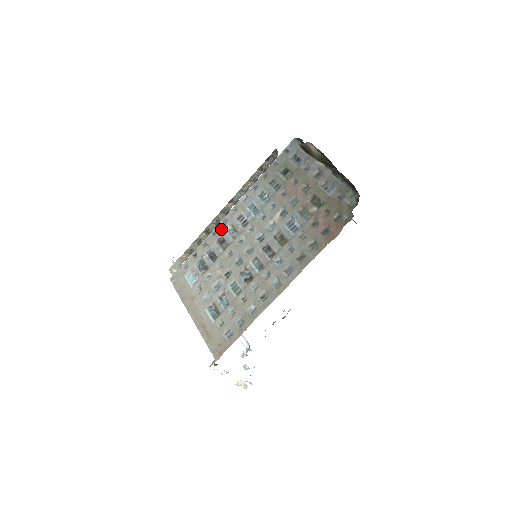
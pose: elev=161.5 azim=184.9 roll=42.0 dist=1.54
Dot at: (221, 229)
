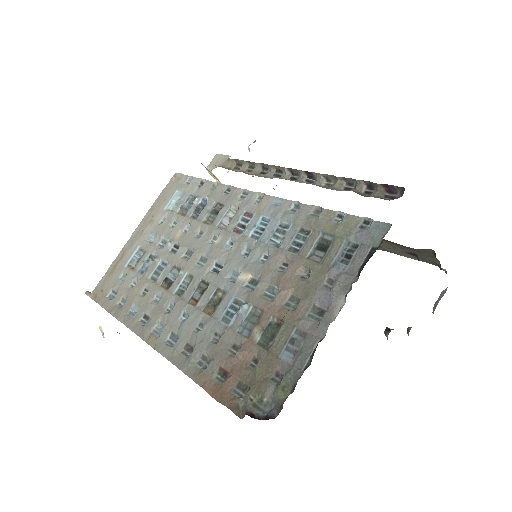
Dot at: (231, 197)
